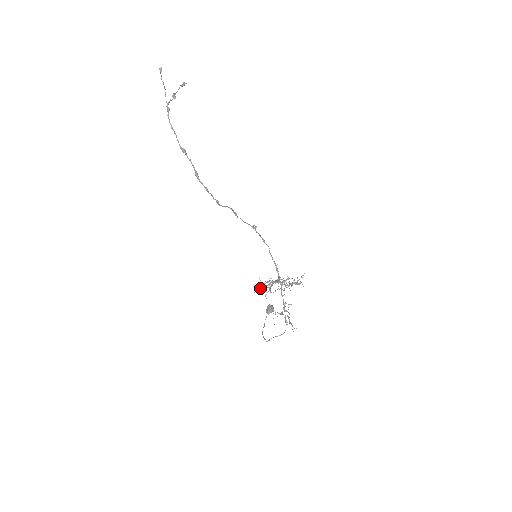
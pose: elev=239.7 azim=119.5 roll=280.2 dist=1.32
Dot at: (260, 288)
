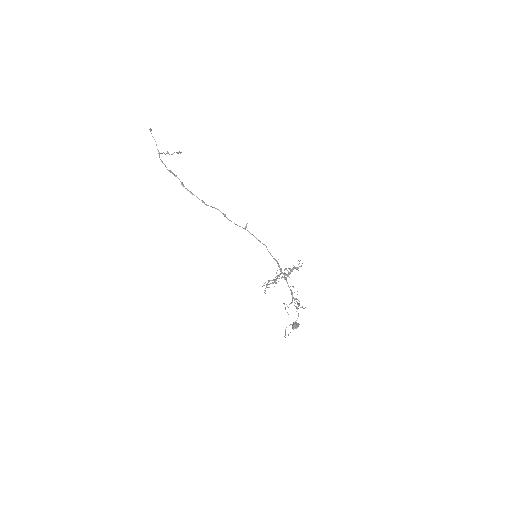
Dot at: (265, 282)
